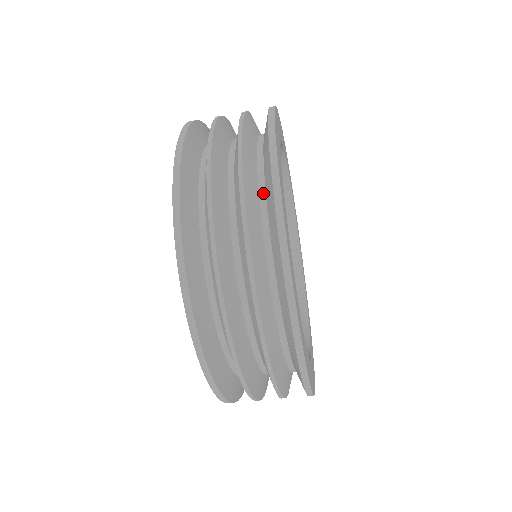
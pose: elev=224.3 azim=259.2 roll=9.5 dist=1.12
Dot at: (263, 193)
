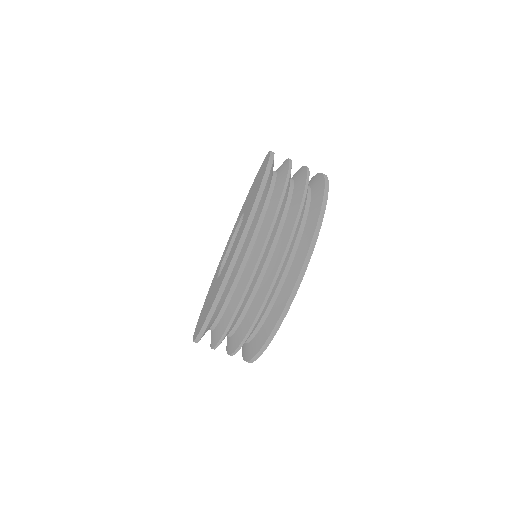
Dot at: (290, 264)
